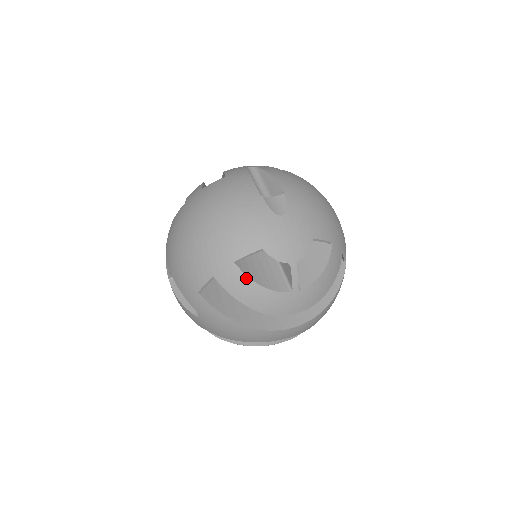
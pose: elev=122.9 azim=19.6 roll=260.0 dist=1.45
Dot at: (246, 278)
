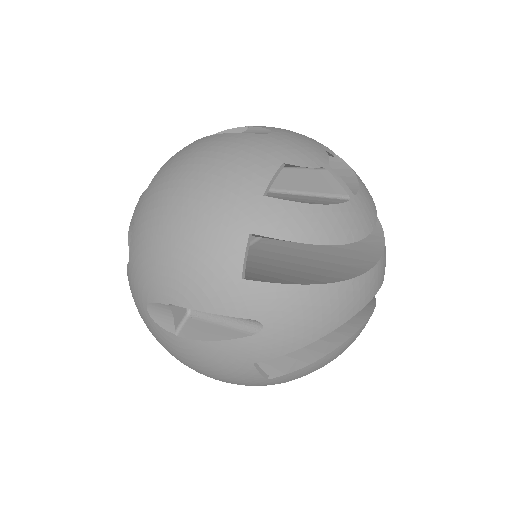
Dot at: (292, 205)
